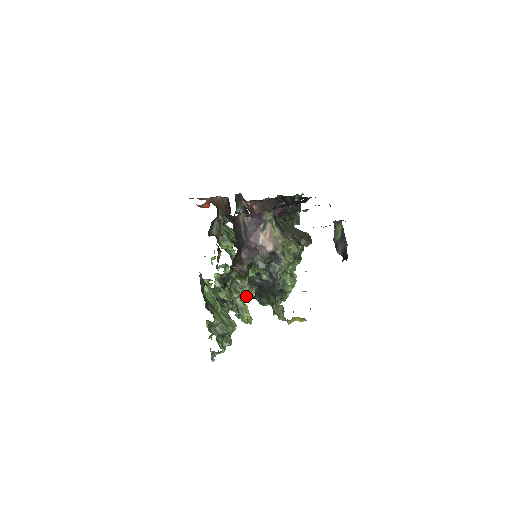
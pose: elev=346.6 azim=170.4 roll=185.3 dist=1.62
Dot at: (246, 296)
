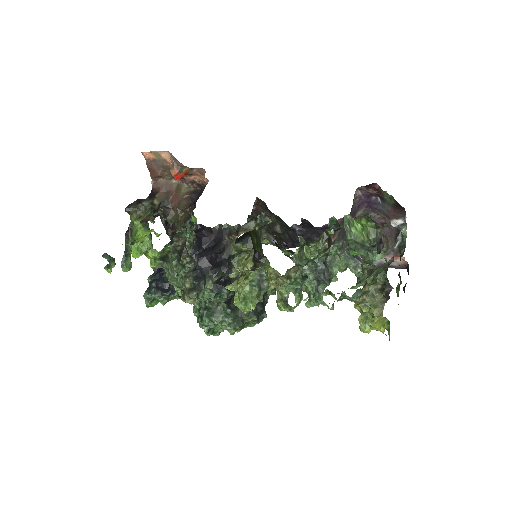
Dot at: occluded
